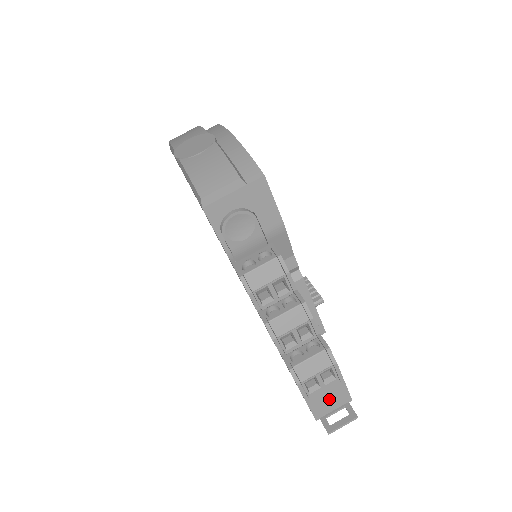
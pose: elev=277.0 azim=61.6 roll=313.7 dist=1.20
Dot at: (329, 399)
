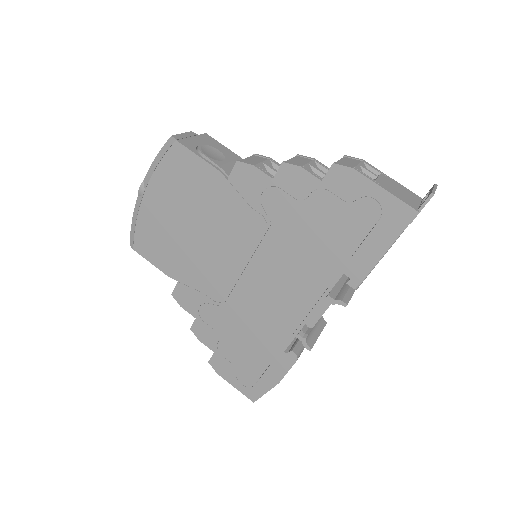
Dot at: (400, 192)
